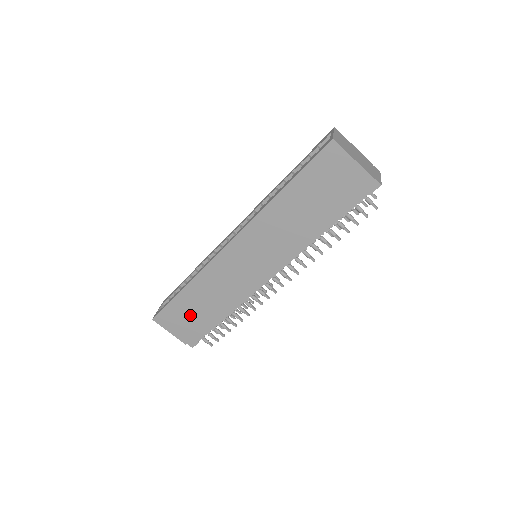
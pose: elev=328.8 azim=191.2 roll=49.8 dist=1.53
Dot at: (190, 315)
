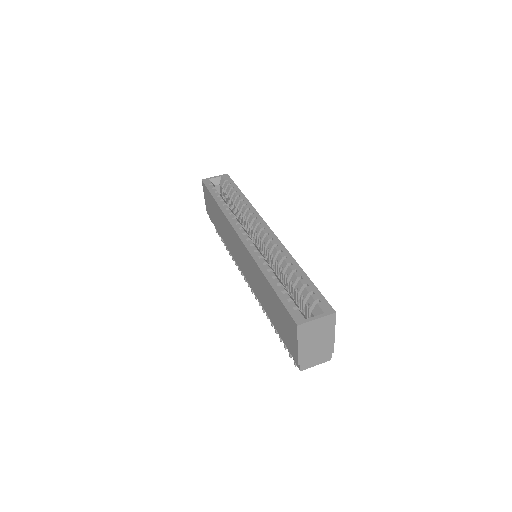
Dot at: (213, 212)
